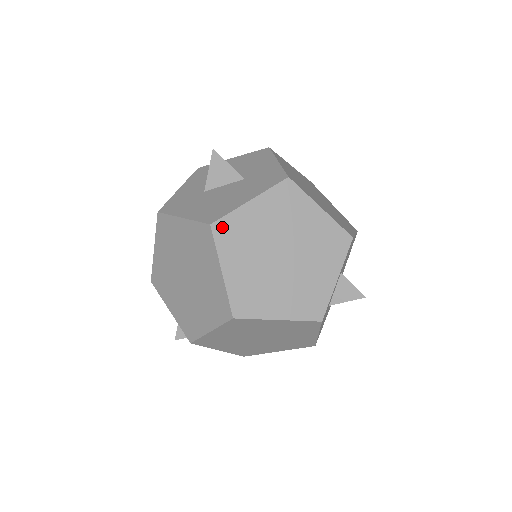
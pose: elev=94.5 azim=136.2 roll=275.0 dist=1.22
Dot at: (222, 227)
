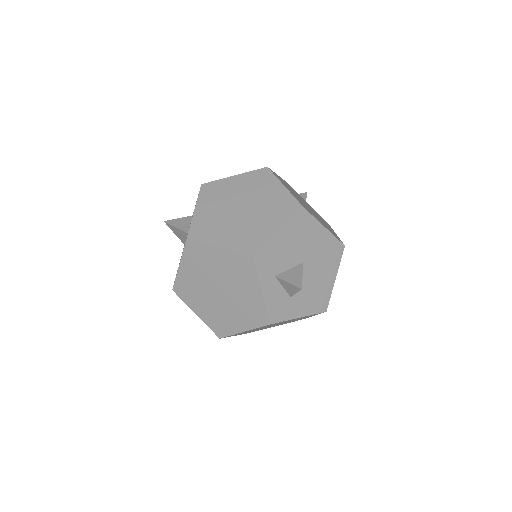
Dot at: (178, 289)
